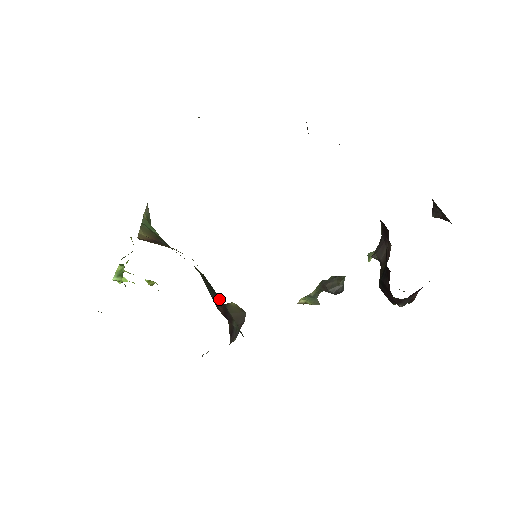
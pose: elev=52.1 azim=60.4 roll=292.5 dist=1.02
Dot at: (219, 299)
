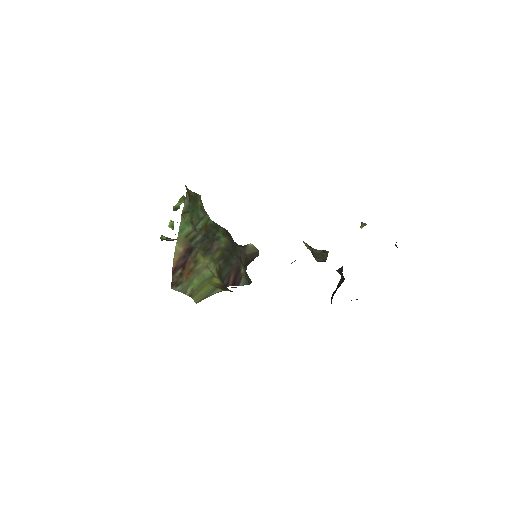
Dot at: (234, 264)
